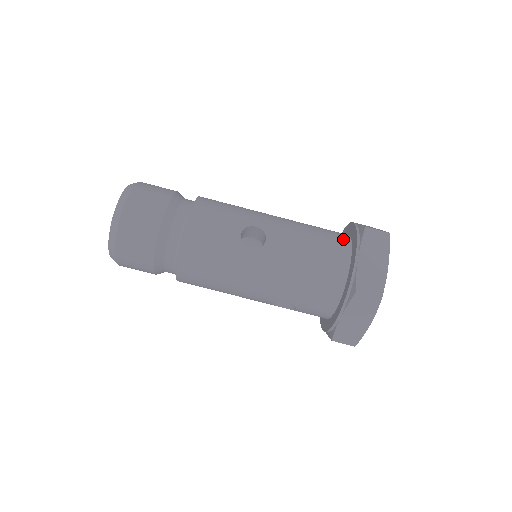
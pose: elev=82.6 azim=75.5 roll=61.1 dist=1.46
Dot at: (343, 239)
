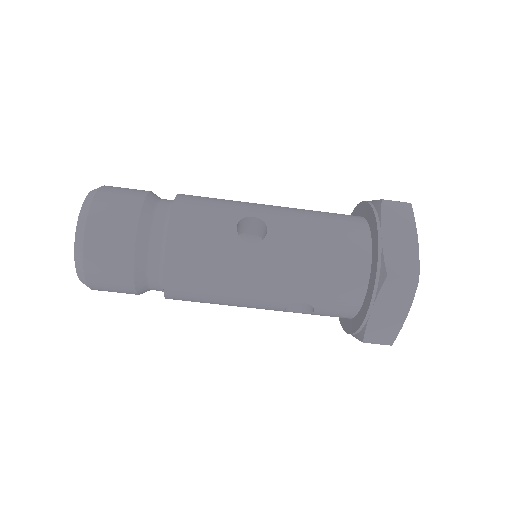
Dot at: (357, 219)
